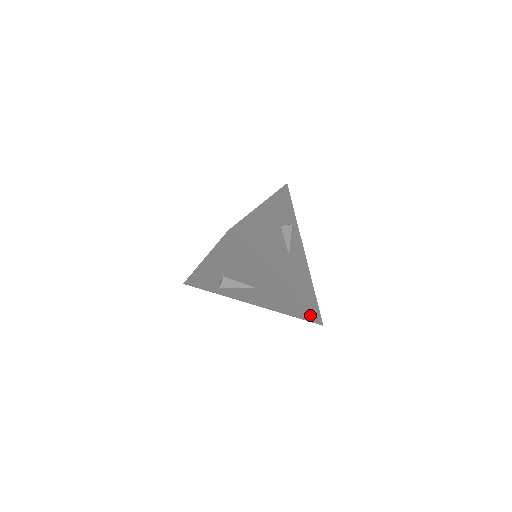
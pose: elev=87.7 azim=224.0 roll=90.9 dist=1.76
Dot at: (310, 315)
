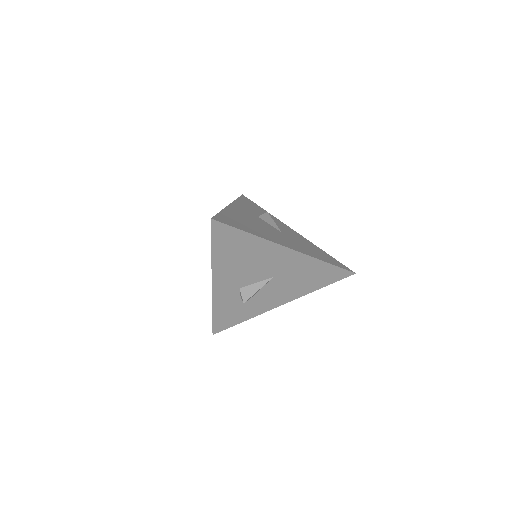
Dot at: (337, 270)
